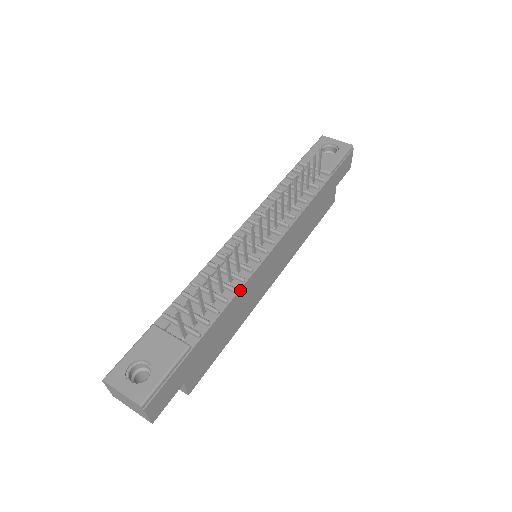
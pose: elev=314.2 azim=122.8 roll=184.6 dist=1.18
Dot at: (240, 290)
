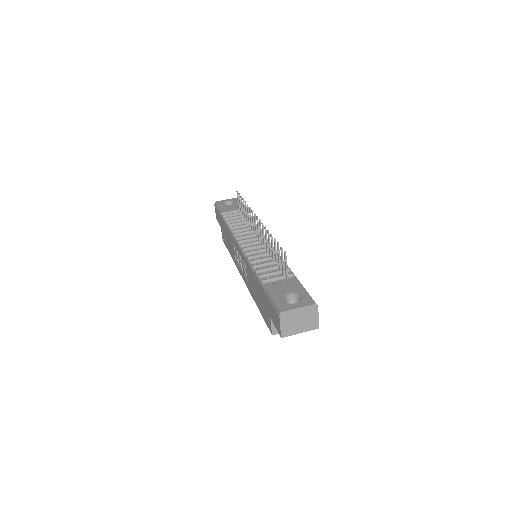
Dot at: (280, 257)
